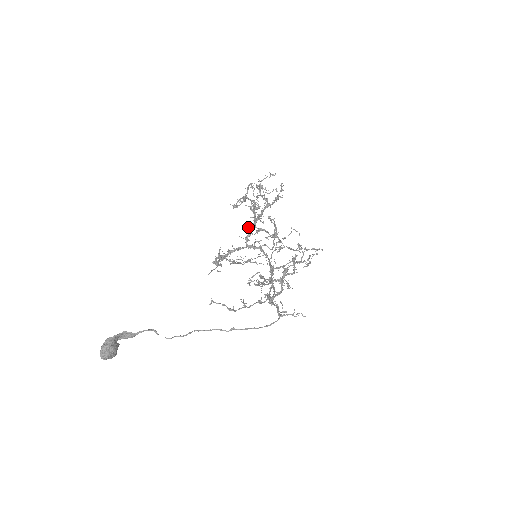
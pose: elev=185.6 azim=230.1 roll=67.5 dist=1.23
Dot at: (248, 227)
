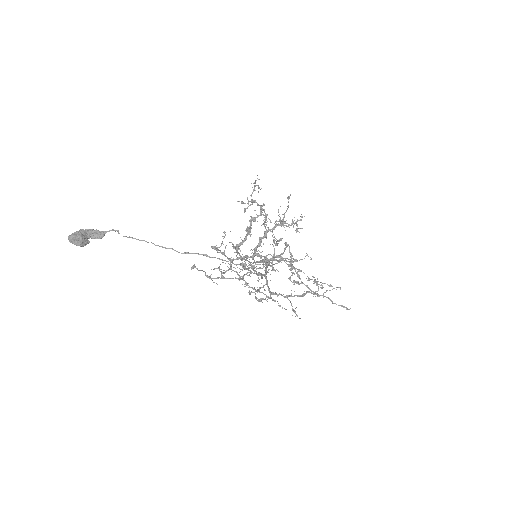
Dot at: (259, 238)
